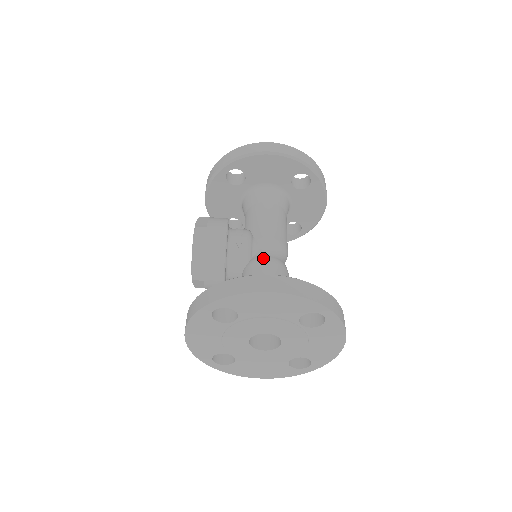
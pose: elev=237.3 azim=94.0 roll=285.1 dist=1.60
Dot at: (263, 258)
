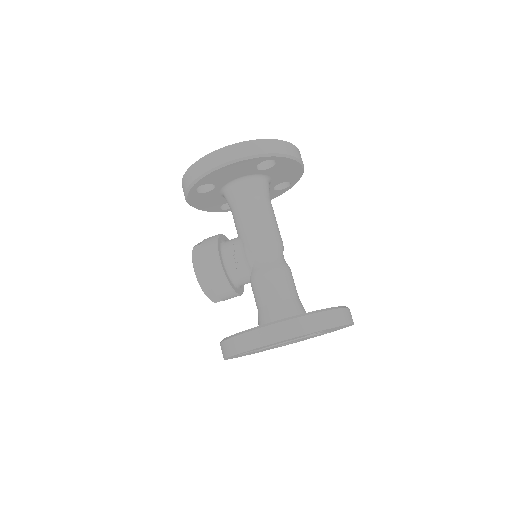
Dot at: (260, 271)
